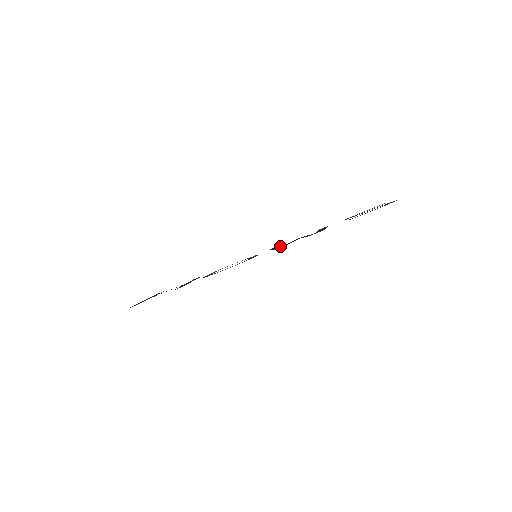
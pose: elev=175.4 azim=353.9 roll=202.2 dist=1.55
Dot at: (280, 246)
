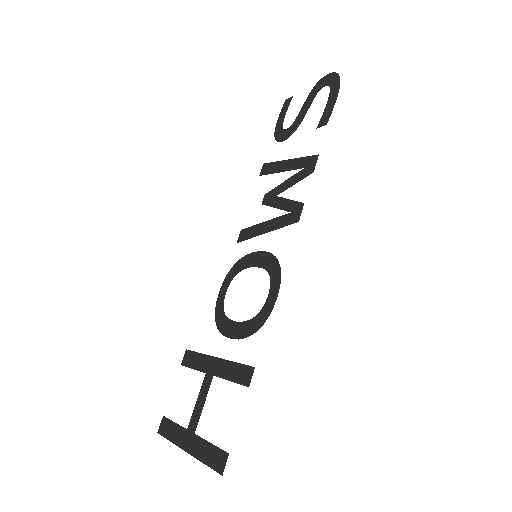
Dot at: (274, 219)
